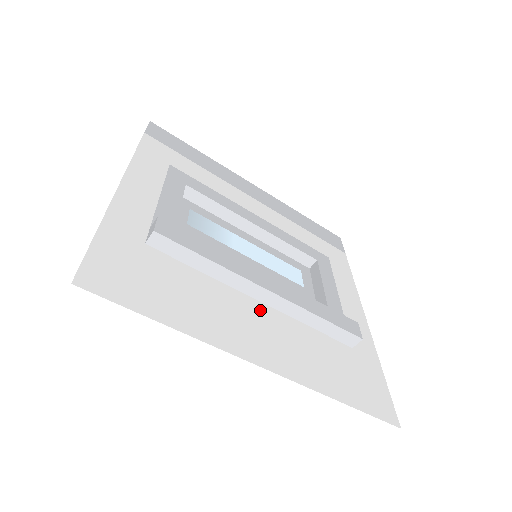
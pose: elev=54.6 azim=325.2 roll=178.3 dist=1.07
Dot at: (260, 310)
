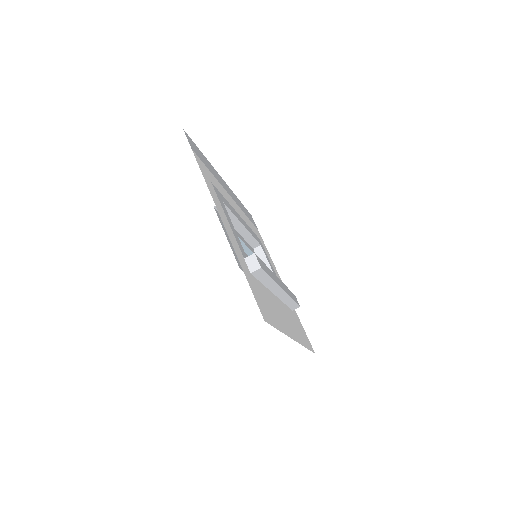
Dot at: (278, 302)
